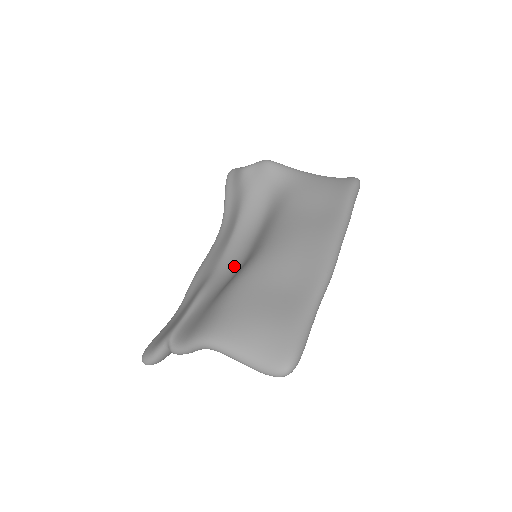
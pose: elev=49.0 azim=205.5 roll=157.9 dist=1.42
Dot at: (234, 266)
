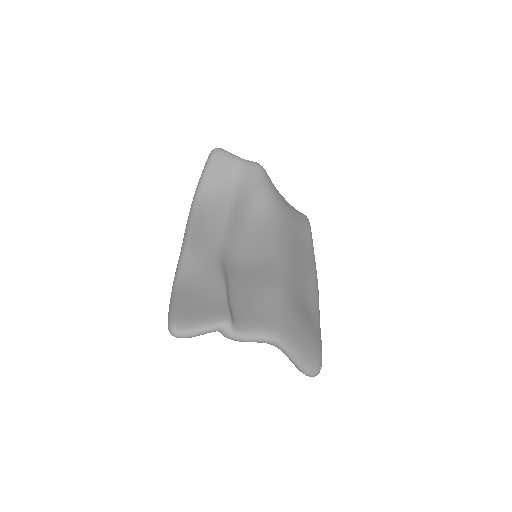
Dot at: (237, 257)
